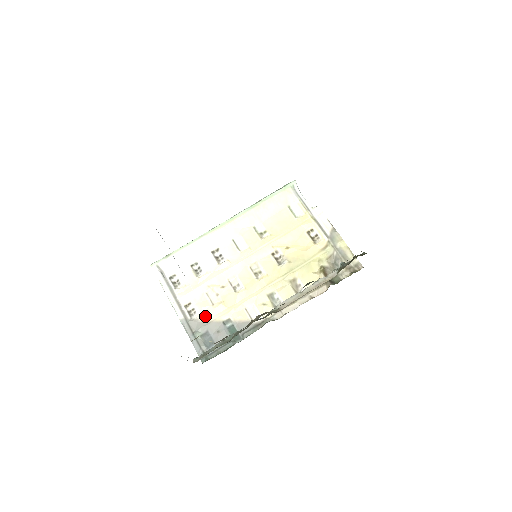
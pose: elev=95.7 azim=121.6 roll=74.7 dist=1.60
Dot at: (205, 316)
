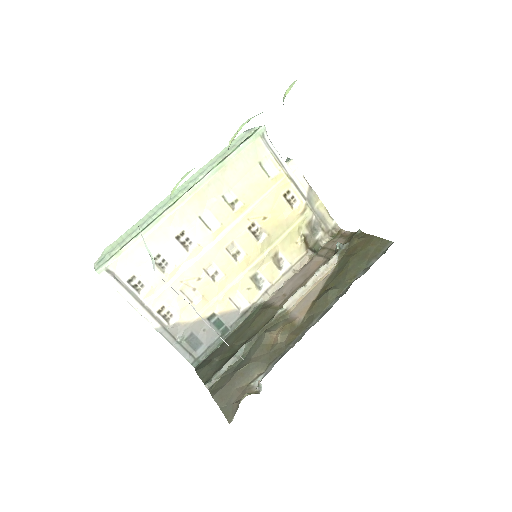
Dot at: (185, 317)
